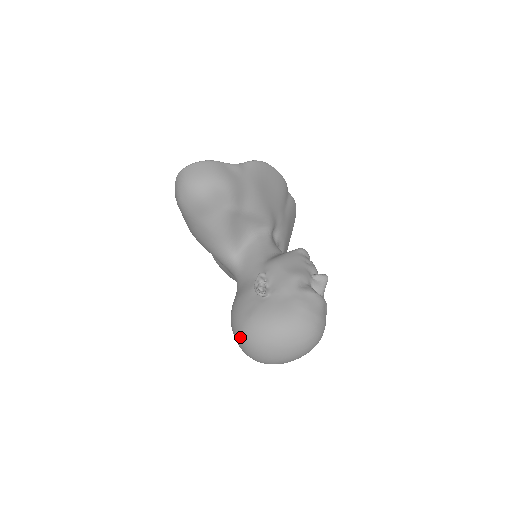
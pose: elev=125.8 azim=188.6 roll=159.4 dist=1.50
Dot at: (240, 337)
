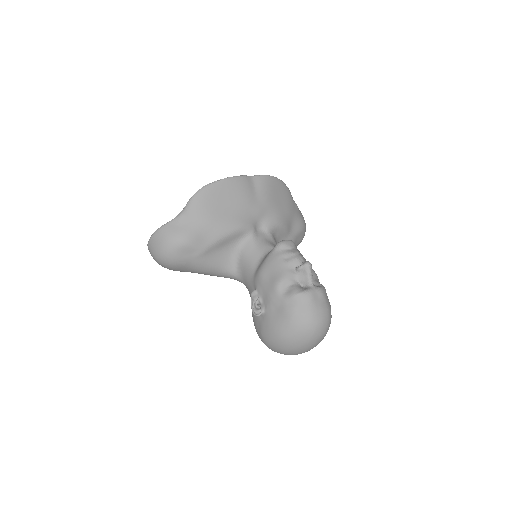
Dot at: occluded
